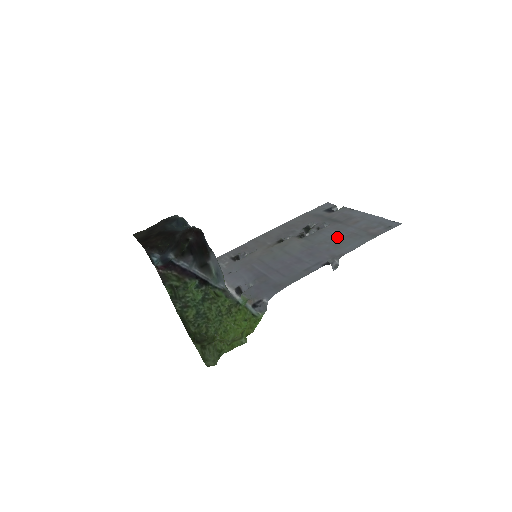
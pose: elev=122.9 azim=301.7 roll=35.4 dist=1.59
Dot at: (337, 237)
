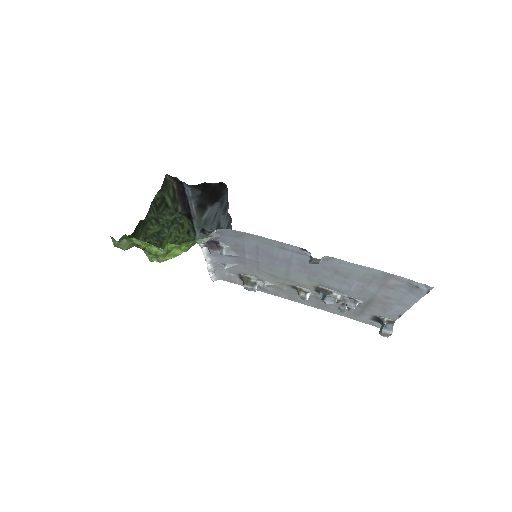
Dot at: (349, 281)
